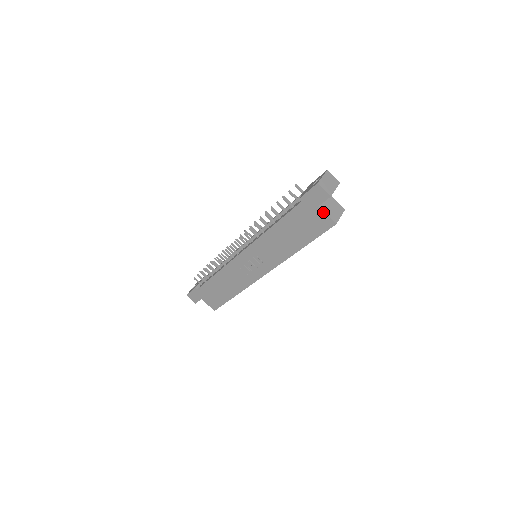
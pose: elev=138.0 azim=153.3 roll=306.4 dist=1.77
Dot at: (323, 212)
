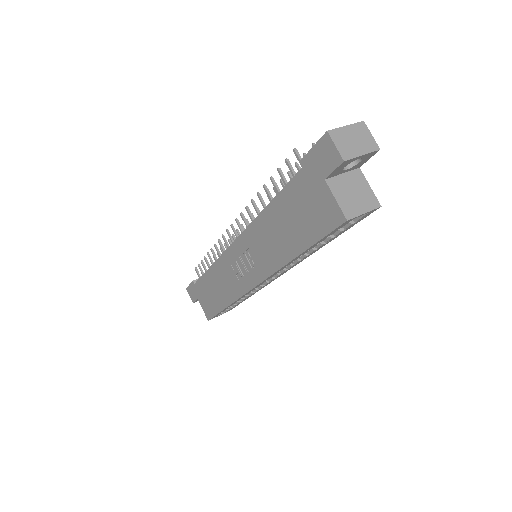
Dot at: (330, 192)
